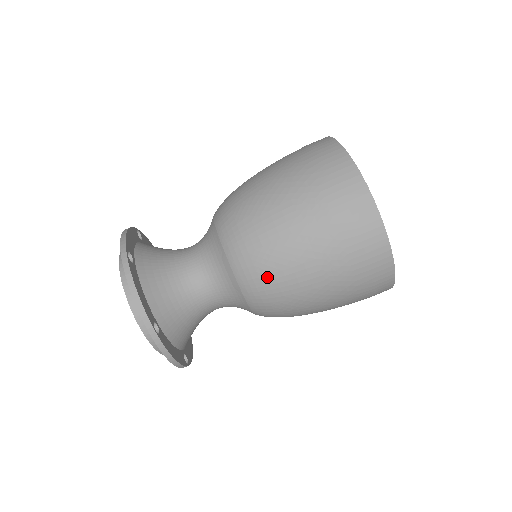
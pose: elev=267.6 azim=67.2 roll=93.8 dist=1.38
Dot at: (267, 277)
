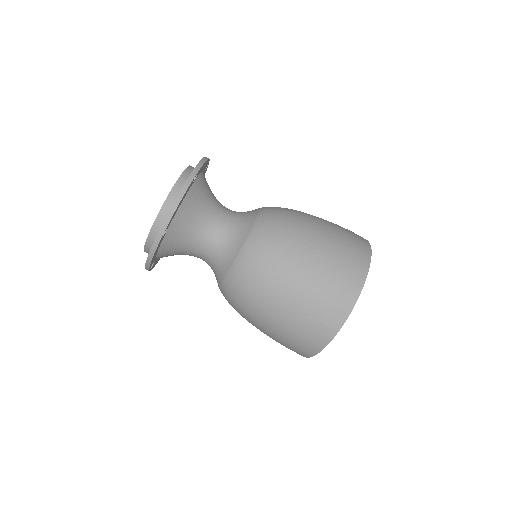
Dot at: (233, 307)
